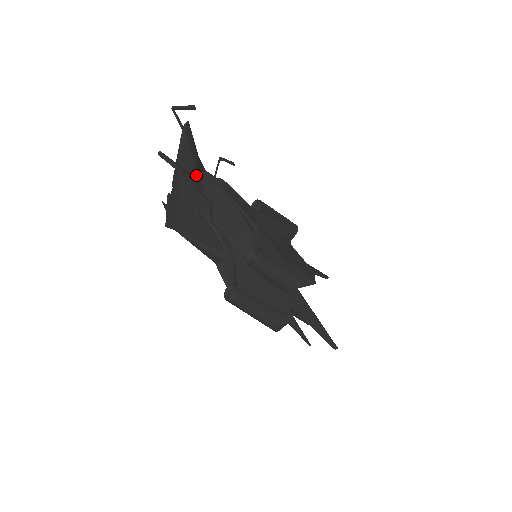
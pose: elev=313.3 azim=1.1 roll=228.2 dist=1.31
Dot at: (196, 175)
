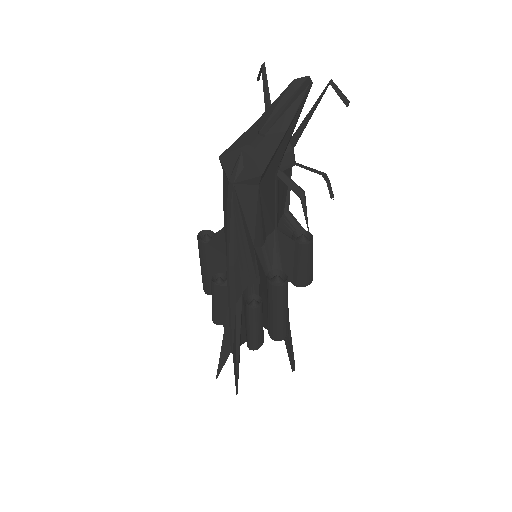
Dot at: (293, 131)
